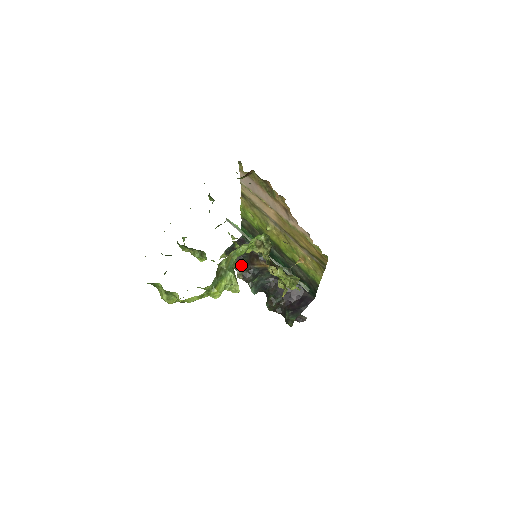
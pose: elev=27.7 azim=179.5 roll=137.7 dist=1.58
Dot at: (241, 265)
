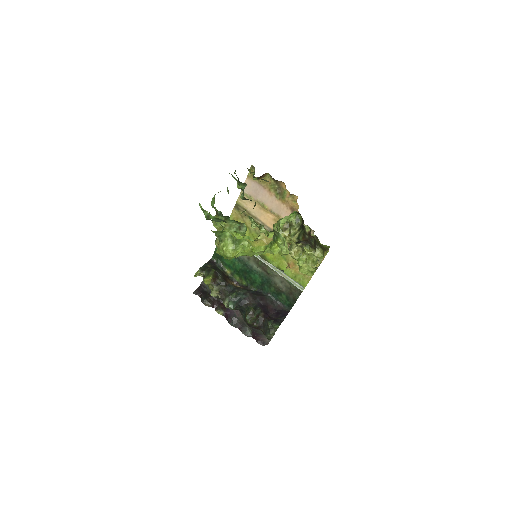
Dot at: (217, 281)
